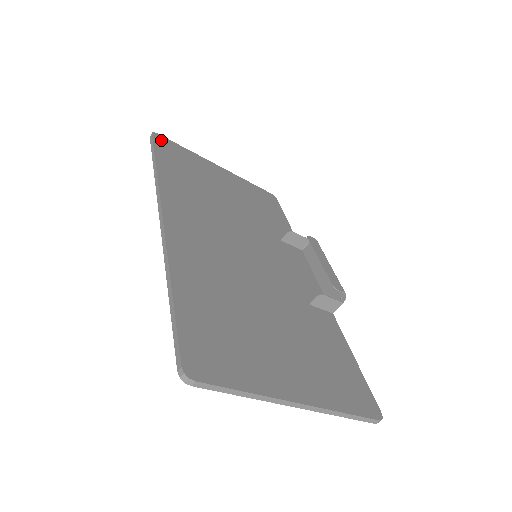
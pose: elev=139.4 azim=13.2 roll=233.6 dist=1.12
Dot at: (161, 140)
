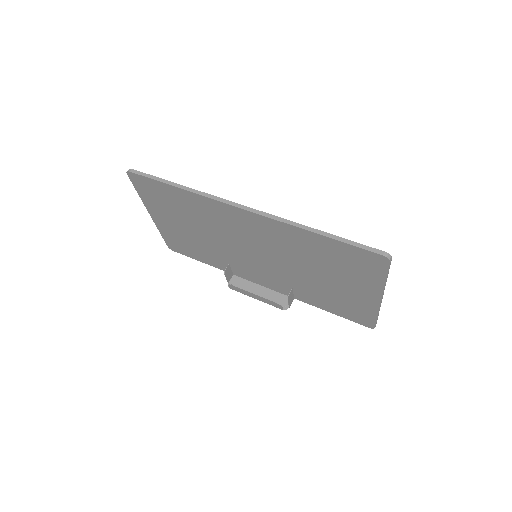
Dot at: occluded
